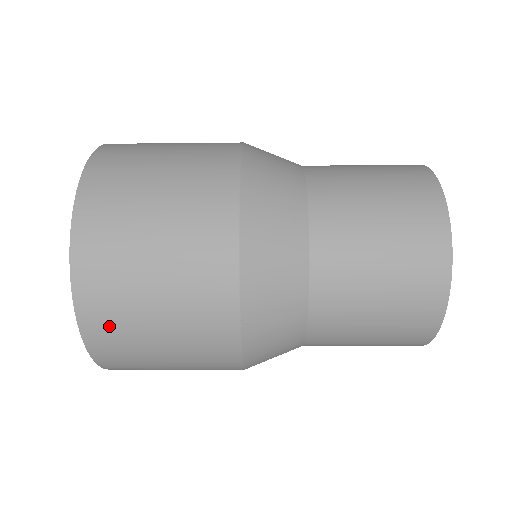
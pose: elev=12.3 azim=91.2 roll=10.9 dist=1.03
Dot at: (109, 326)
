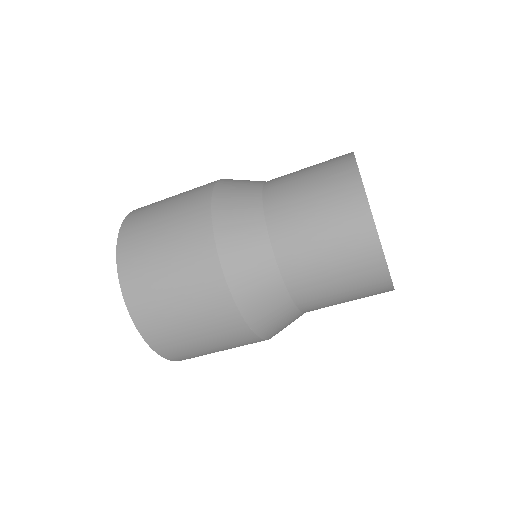
Dot at: (141, 212)
